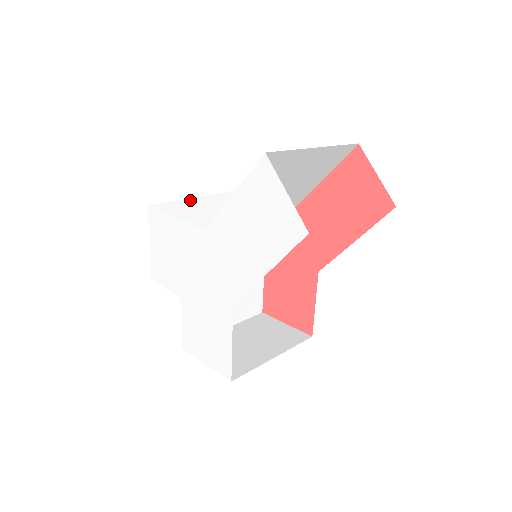
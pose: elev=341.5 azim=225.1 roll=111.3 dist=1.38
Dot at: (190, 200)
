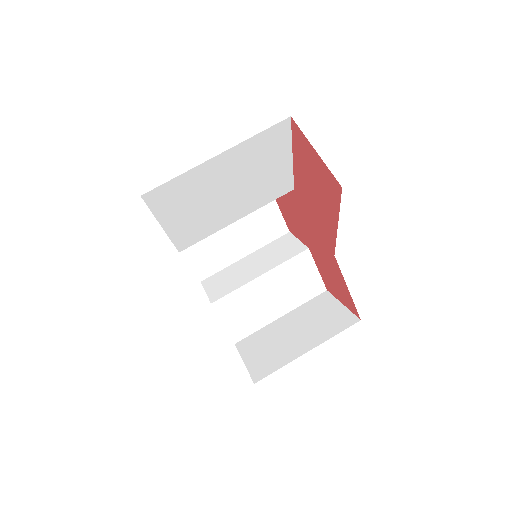
Dot at: occluded
